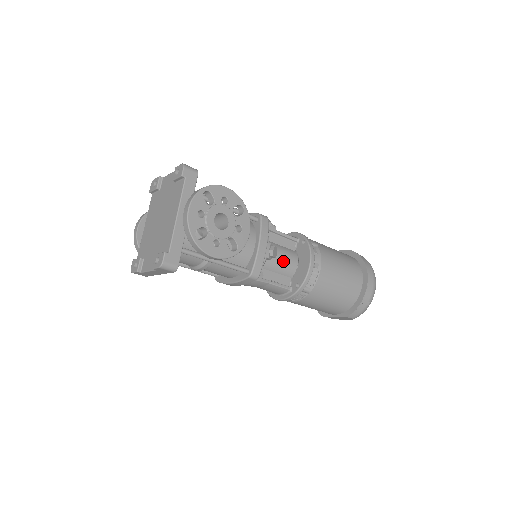
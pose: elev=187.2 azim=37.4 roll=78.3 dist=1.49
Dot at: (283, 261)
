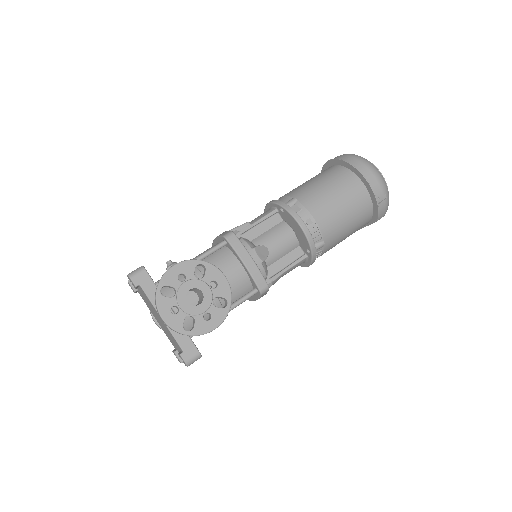
Dot at: (279, 244)
